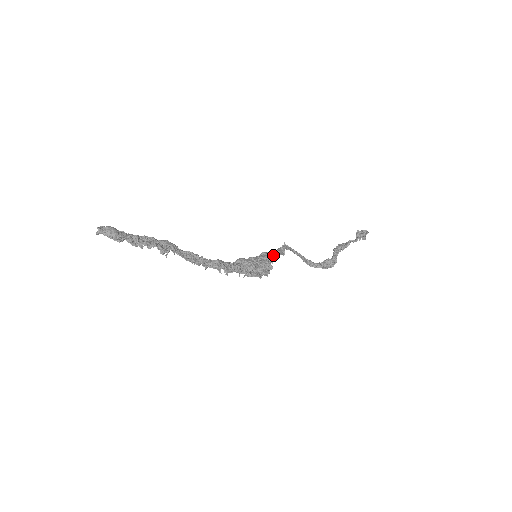
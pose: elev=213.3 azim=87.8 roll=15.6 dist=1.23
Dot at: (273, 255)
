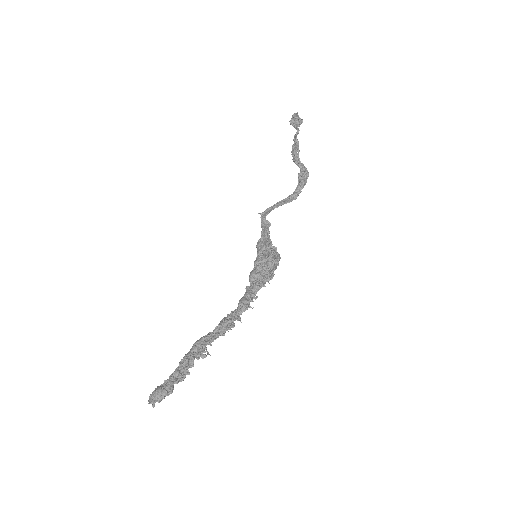
Dot at: (265, 238)
